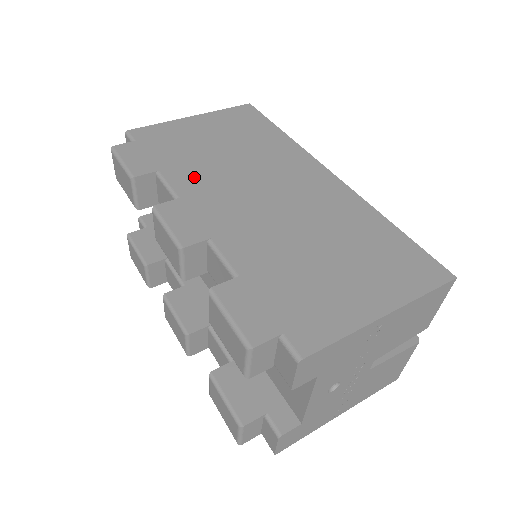
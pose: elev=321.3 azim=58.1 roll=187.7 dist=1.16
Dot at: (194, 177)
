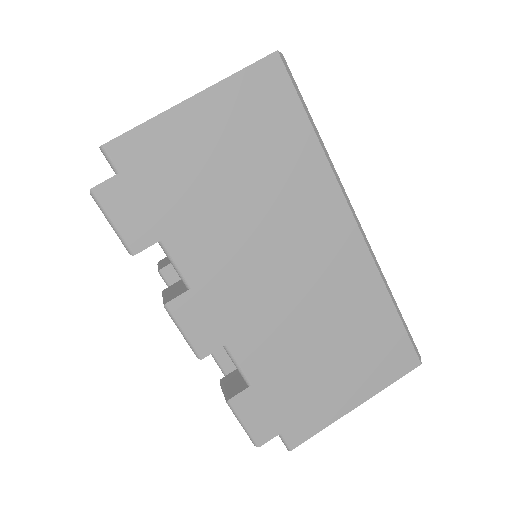
Dot at: (205, 249)
